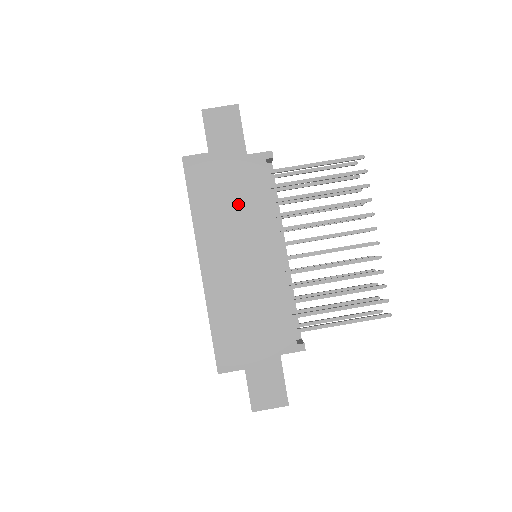
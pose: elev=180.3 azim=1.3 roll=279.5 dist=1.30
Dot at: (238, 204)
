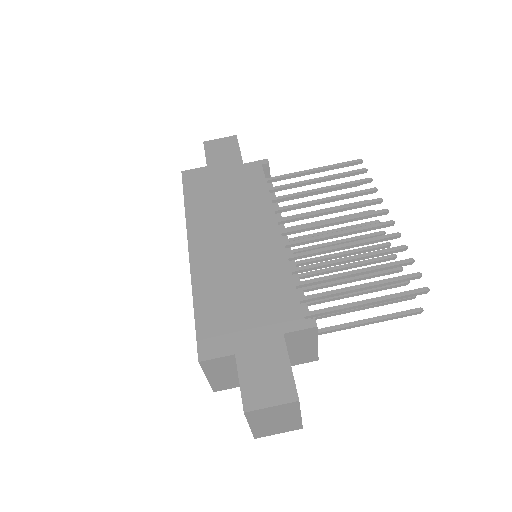
Dot at: (233, 198)
